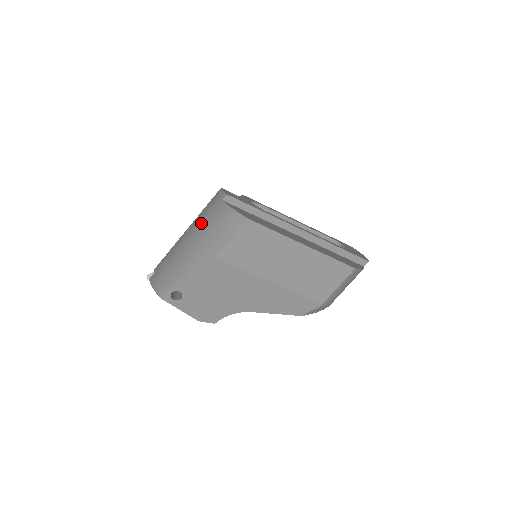
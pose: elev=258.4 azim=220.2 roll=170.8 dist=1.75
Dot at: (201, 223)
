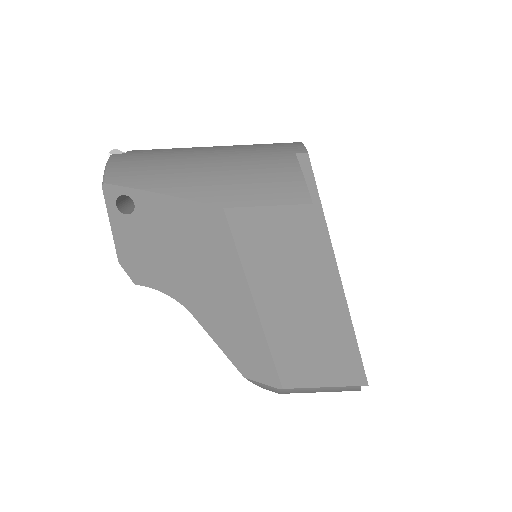
Dot at: (243, 153)
